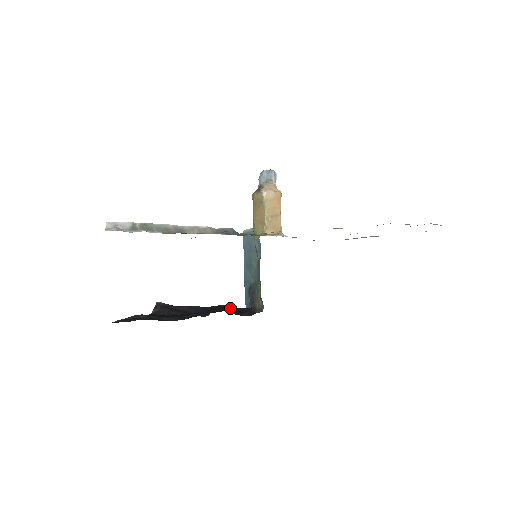
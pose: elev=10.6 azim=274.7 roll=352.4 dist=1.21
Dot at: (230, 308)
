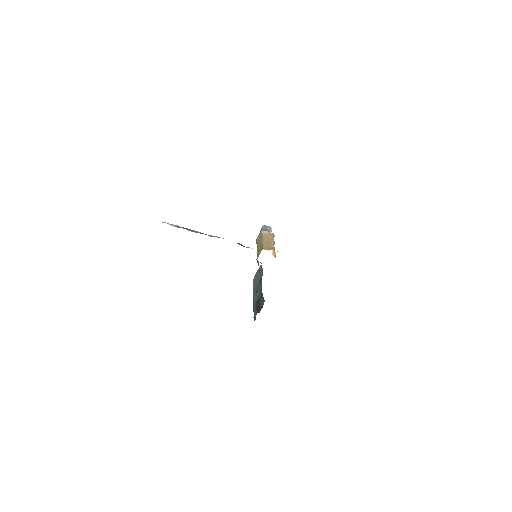
Dot at: occluded
